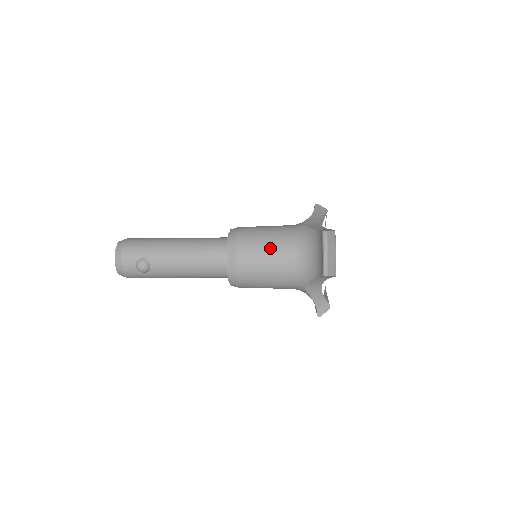
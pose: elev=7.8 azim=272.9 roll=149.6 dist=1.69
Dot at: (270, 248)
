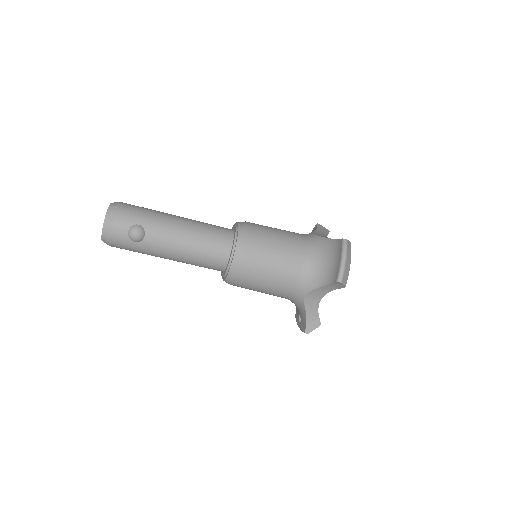
Dot at: (281, 246)
